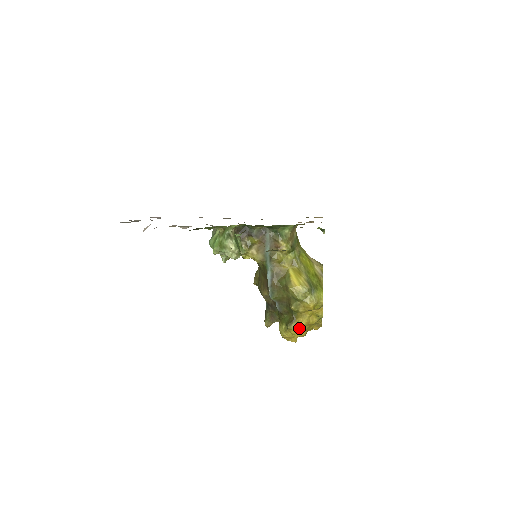
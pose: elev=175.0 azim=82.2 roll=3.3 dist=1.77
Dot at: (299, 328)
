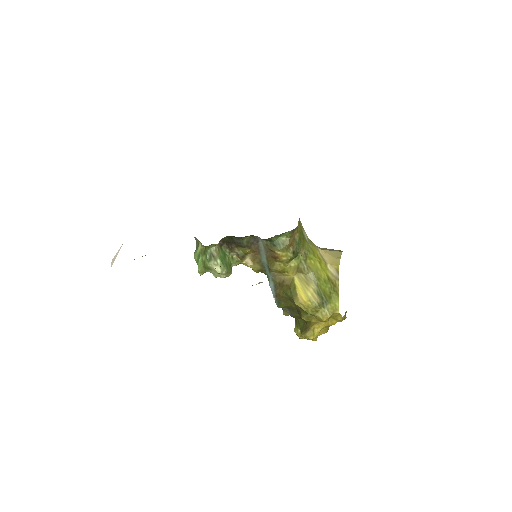
Dot at: (315, 335)
